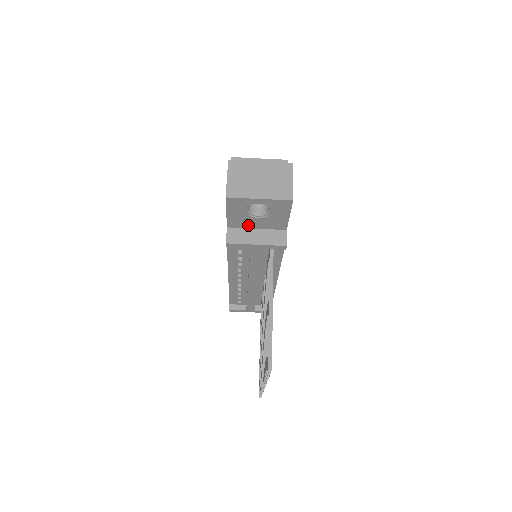
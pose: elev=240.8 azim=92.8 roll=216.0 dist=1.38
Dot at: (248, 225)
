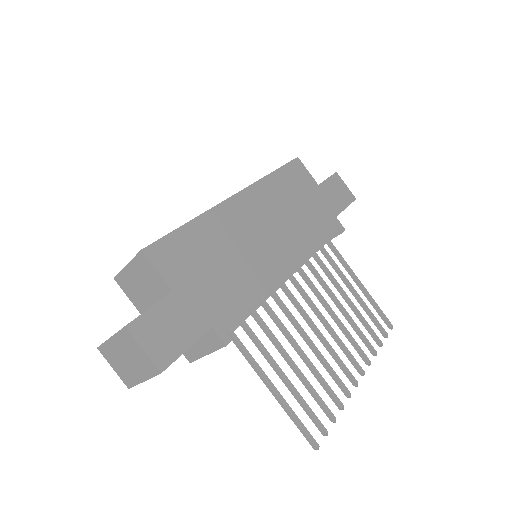
Dot at: occluded
